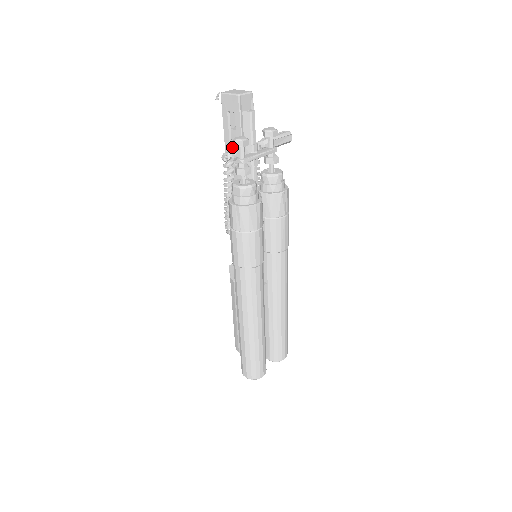
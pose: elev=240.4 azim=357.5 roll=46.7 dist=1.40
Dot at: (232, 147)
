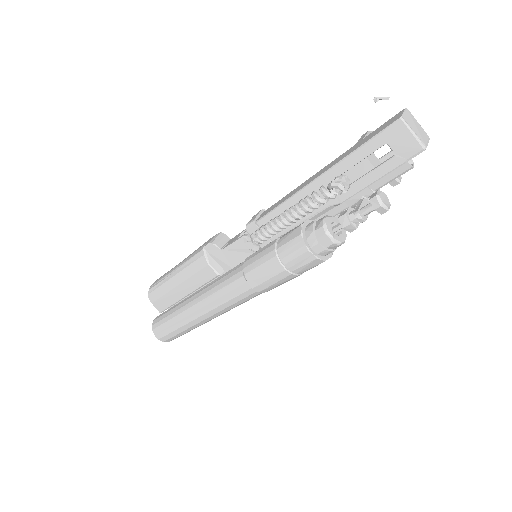
Dot at: (345, 170)
